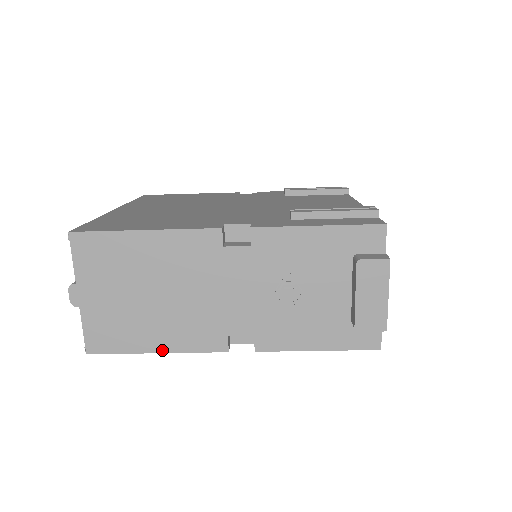
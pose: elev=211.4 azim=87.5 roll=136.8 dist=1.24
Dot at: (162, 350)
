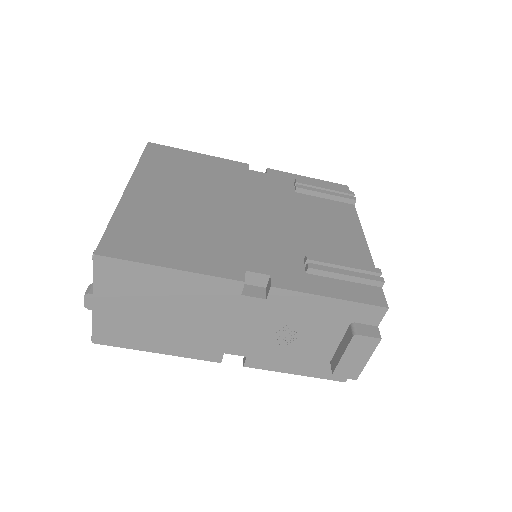
Dot at: (163, 352)
